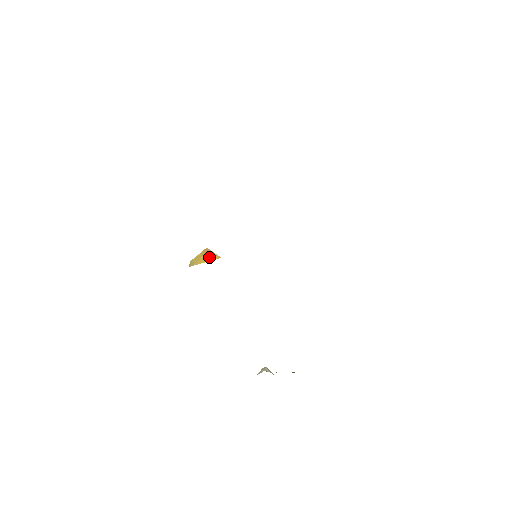
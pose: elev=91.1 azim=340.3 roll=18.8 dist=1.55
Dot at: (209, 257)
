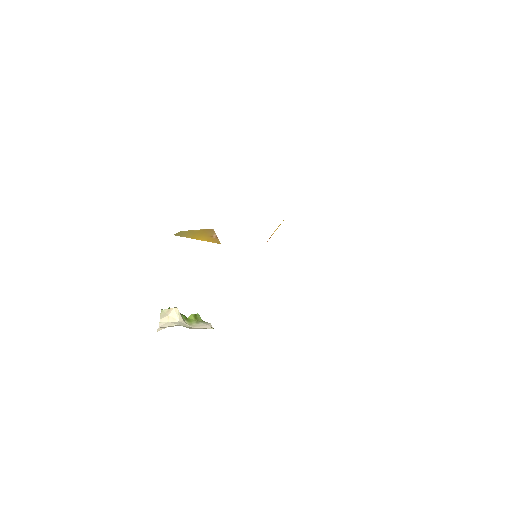
Dot at: (208, 238)
